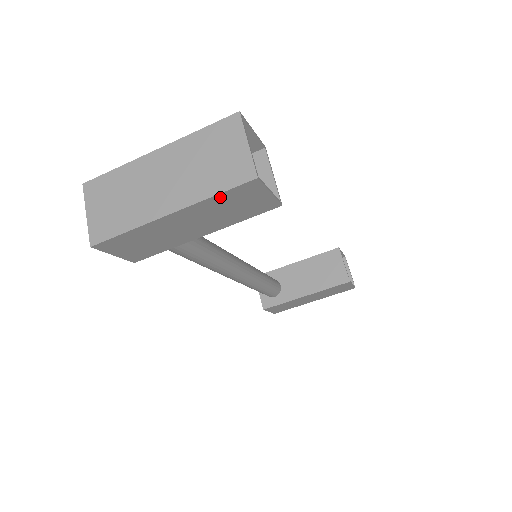
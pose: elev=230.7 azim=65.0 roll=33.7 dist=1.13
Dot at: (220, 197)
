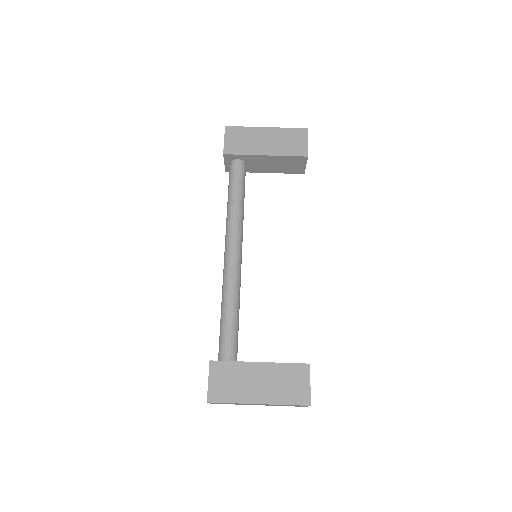
Dot at: (289, 130)
